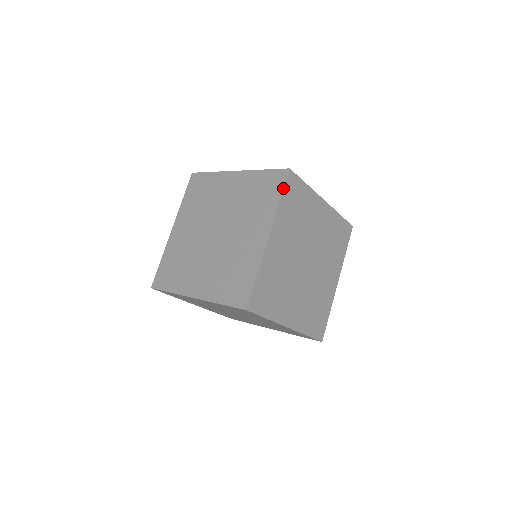
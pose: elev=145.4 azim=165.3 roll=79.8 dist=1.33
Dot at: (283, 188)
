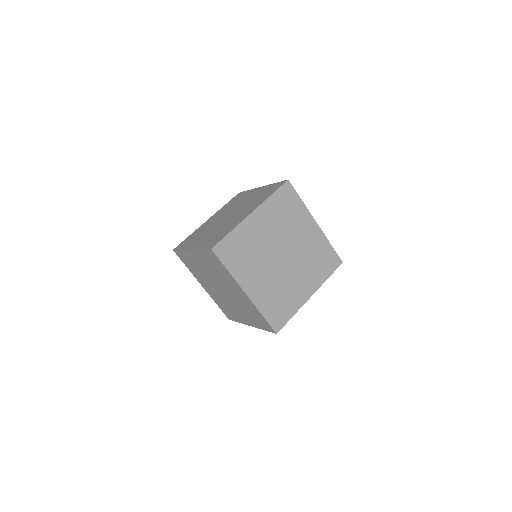
Dot at: (277, 189)
